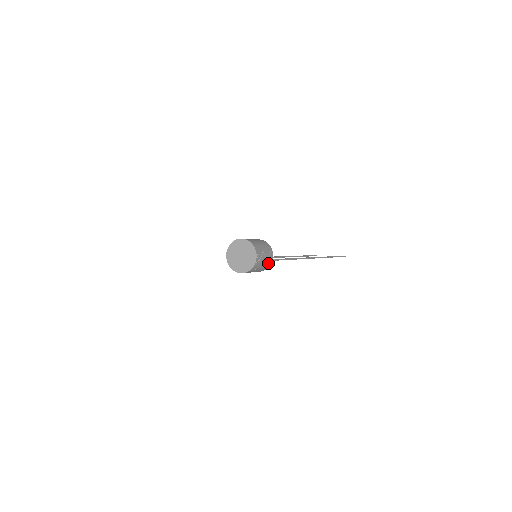
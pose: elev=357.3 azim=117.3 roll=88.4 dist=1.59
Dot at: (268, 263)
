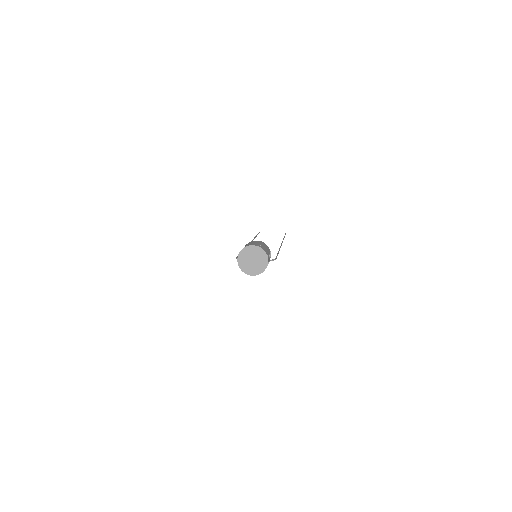
Dot at: occluded
